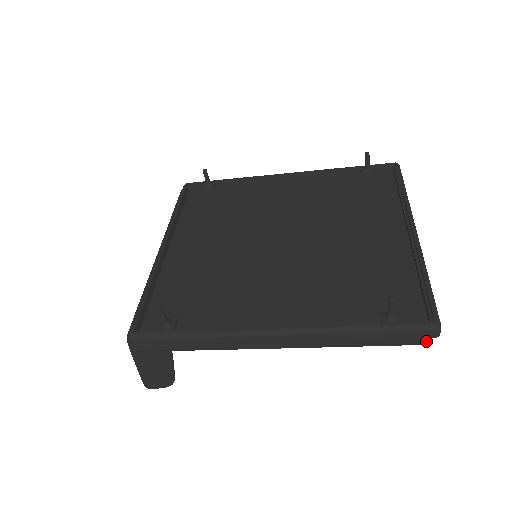
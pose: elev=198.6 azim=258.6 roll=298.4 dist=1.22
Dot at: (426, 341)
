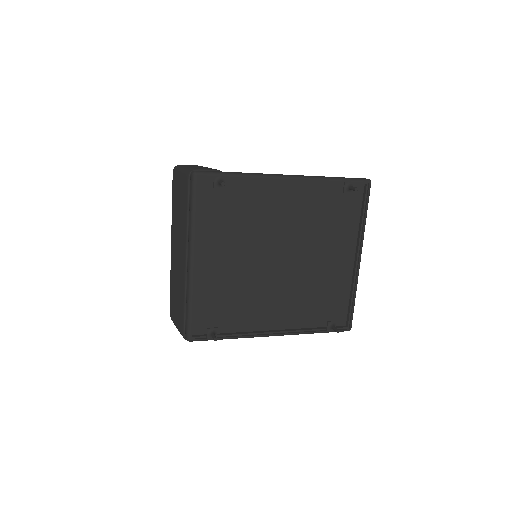
Dot at: occluded
